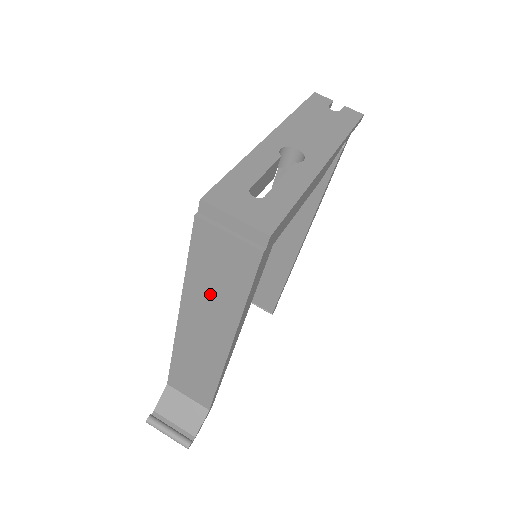
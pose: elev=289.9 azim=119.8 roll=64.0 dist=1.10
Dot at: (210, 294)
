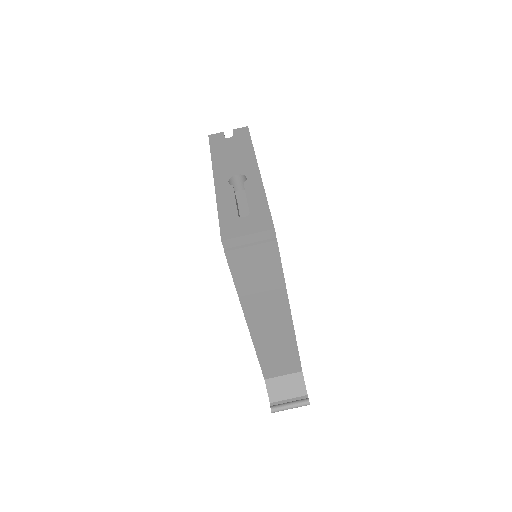
Dot at: (259, 292)
